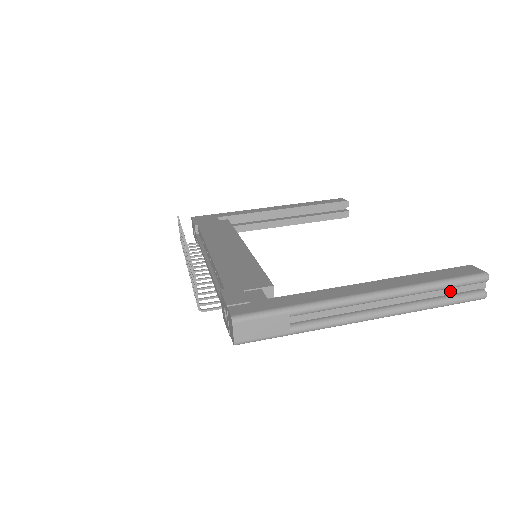
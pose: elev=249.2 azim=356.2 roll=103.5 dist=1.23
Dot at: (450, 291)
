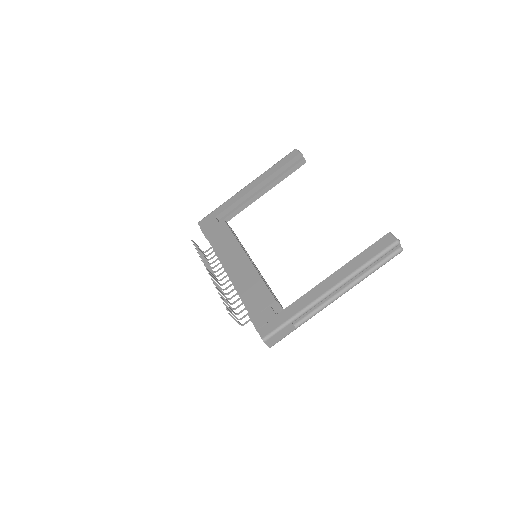
Dot at: (379, 259)
